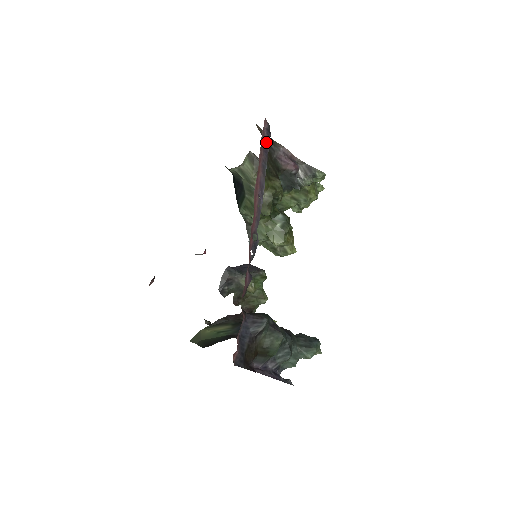
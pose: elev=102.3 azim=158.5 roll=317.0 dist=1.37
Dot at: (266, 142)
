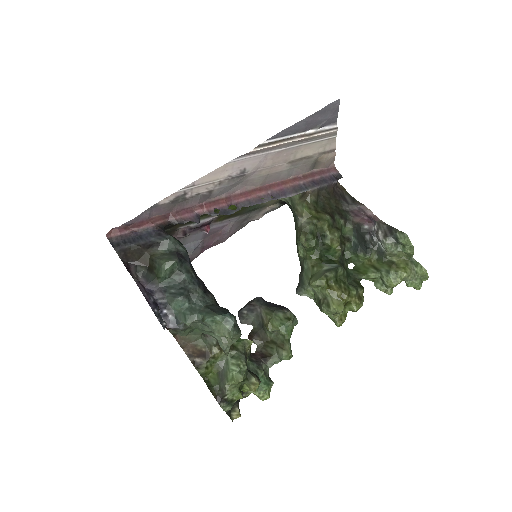
Dot at: (324, 180)
